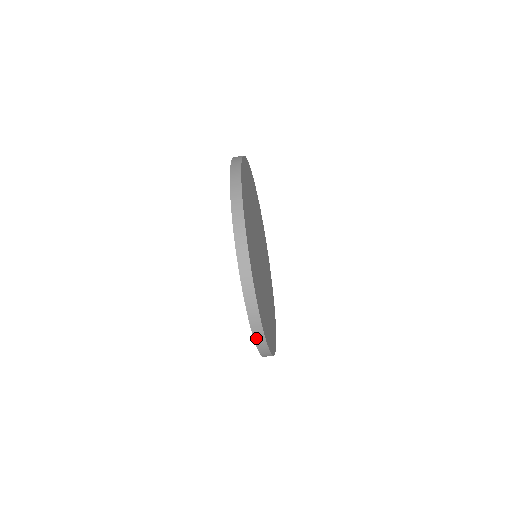
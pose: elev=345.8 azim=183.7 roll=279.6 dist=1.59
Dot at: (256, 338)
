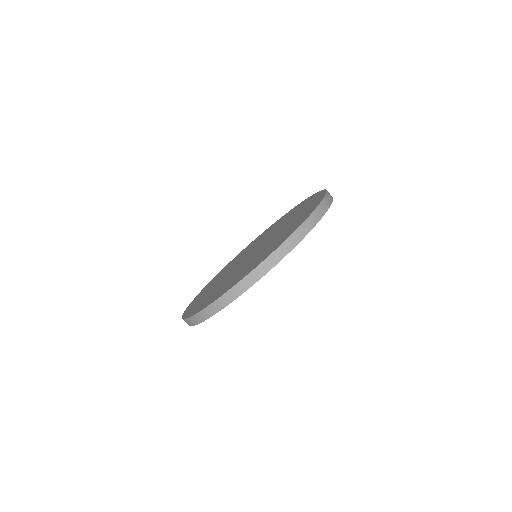
Dot at: occluded
